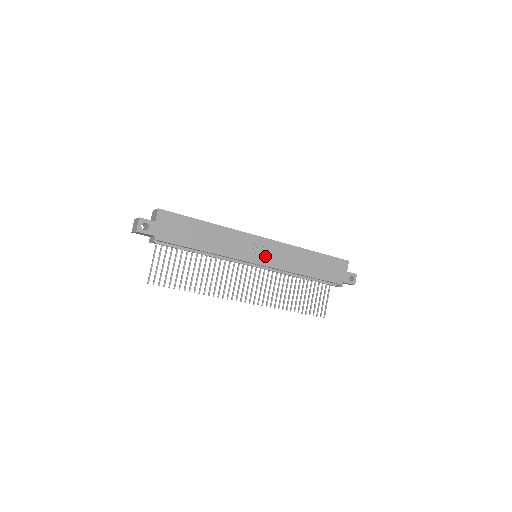
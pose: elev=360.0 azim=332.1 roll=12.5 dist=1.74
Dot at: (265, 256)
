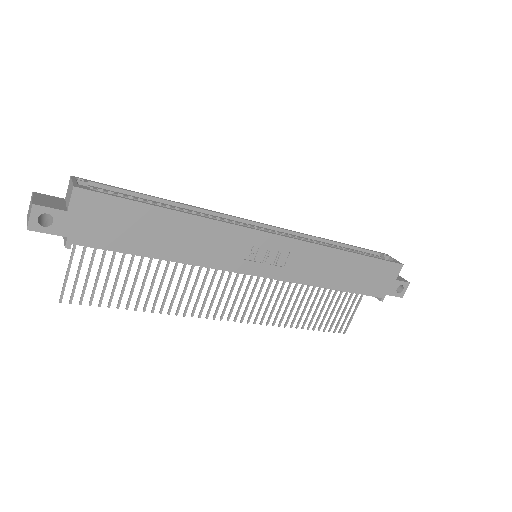
Dot at: (270, 262)
